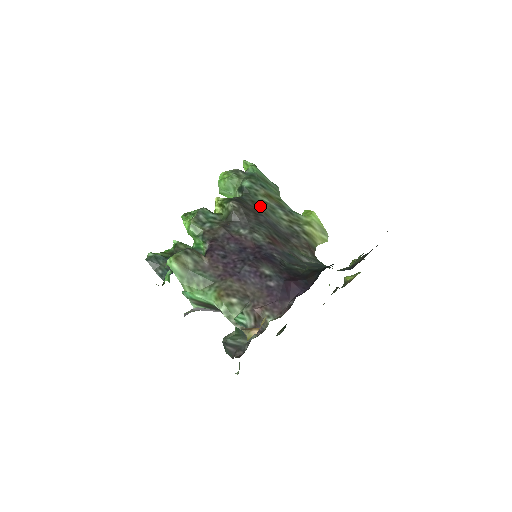
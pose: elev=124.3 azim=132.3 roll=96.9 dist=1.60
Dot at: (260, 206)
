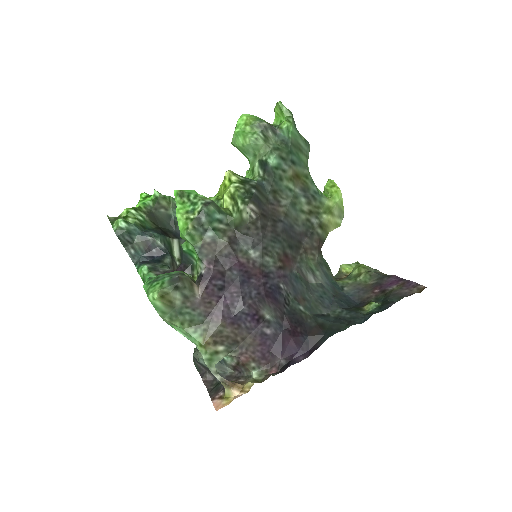
Dot at: (282, 199)
